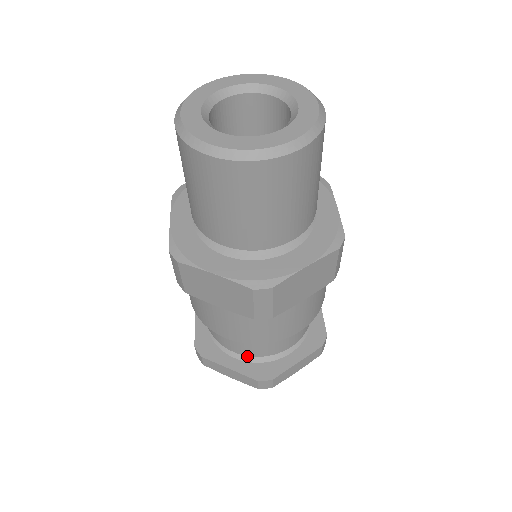
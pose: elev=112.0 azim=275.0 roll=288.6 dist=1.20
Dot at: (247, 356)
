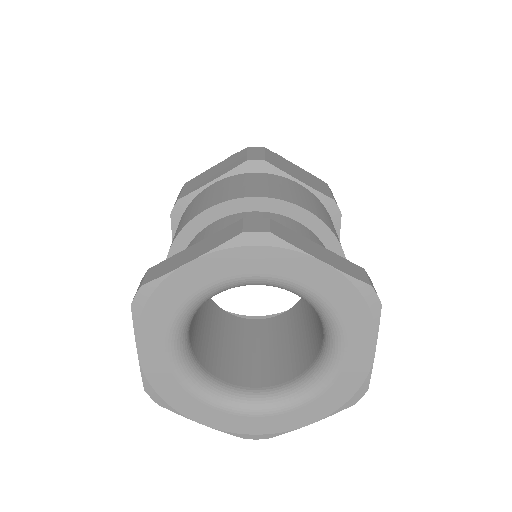
Dot at: occluded
